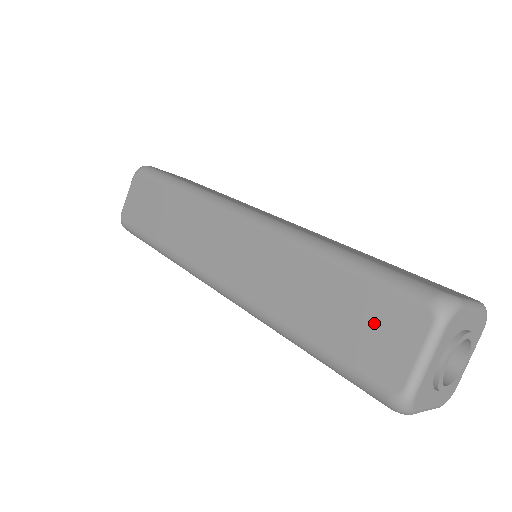
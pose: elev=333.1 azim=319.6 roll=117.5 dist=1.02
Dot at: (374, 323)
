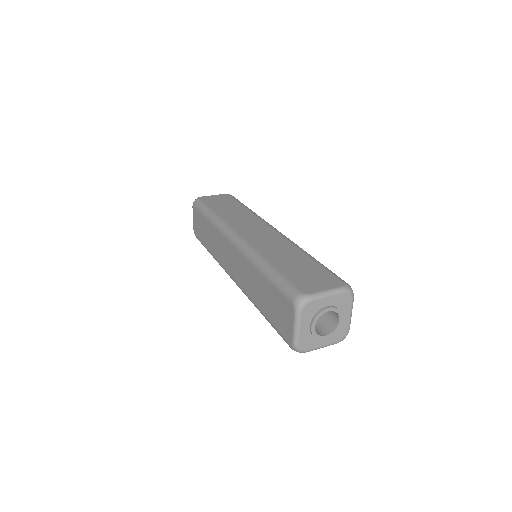
Dot at: (280, 309)
